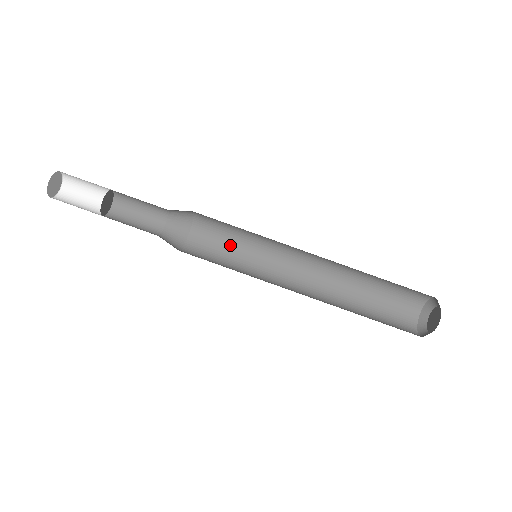
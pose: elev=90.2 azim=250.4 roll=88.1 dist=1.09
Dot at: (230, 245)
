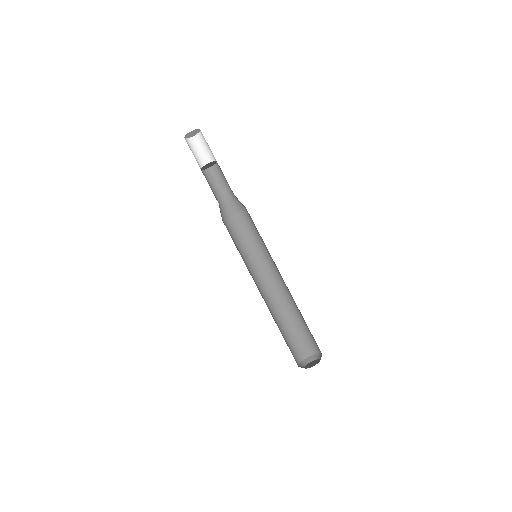
Dot at: (249, 239)
